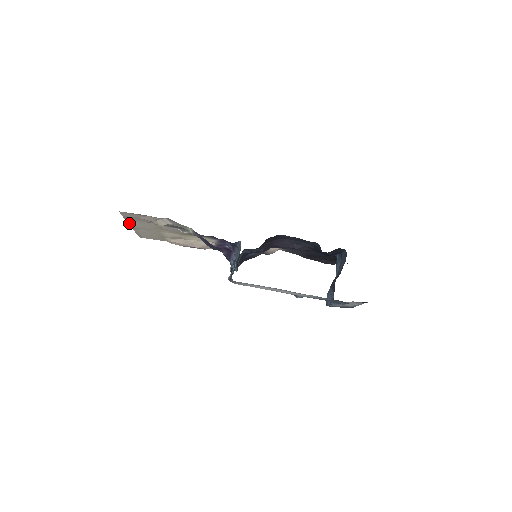
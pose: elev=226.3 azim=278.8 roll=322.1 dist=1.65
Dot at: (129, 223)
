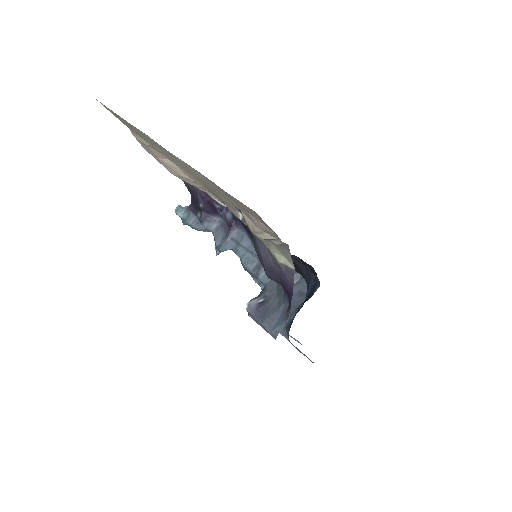
Dot at: occluded
